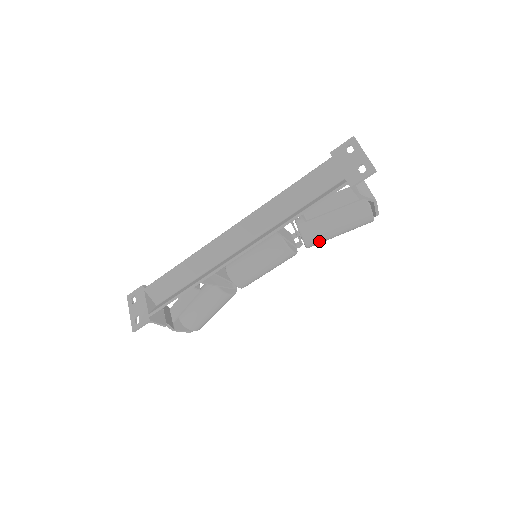
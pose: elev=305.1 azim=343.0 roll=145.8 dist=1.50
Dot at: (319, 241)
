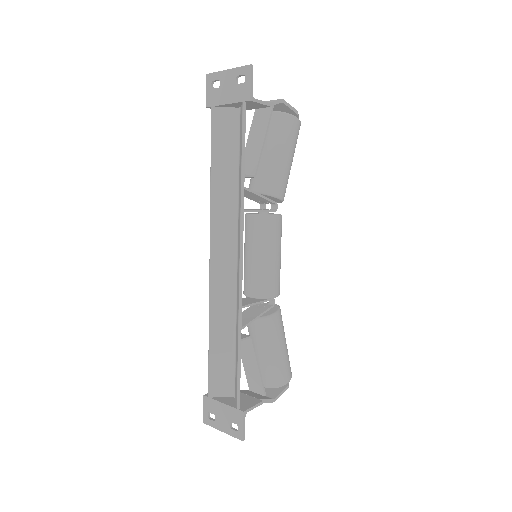
Dot at: (284, 183)
